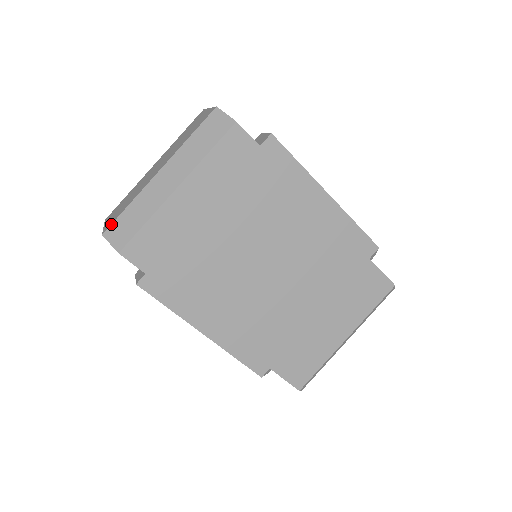
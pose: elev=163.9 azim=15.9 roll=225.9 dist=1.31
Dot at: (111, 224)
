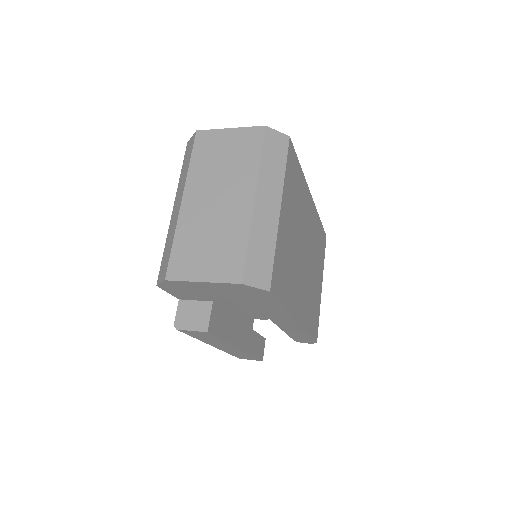
Dot at: (244, 269)
